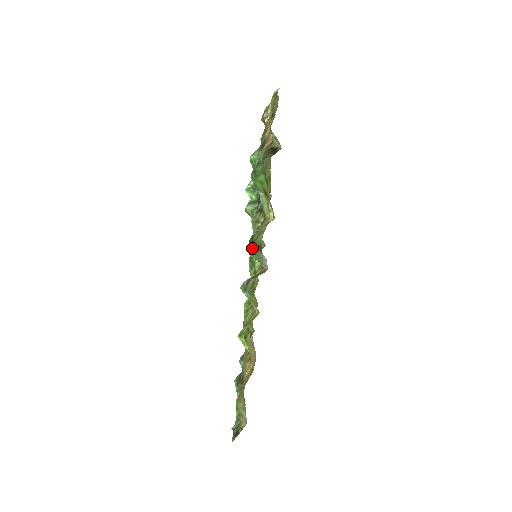
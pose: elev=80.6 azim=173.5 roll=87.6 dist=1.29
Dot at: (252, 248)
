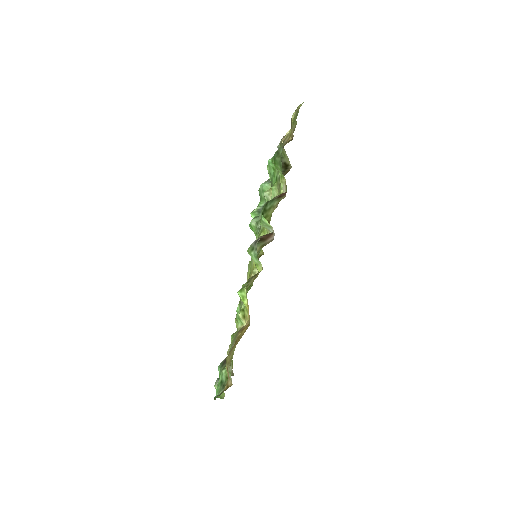
Dot at: occluded
